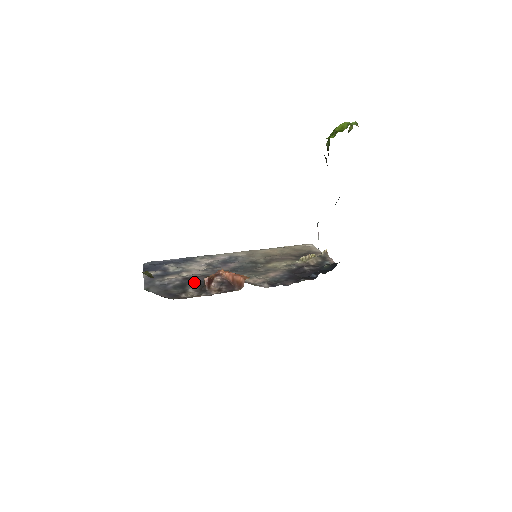
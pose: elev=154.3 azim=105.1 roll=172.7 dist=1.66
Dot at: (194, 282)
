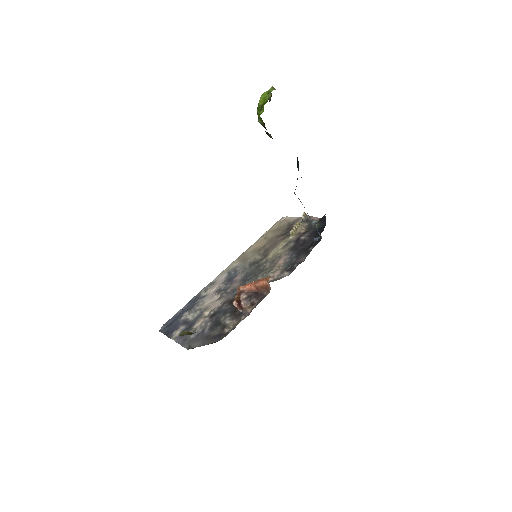
Dot at: (223, 313)
